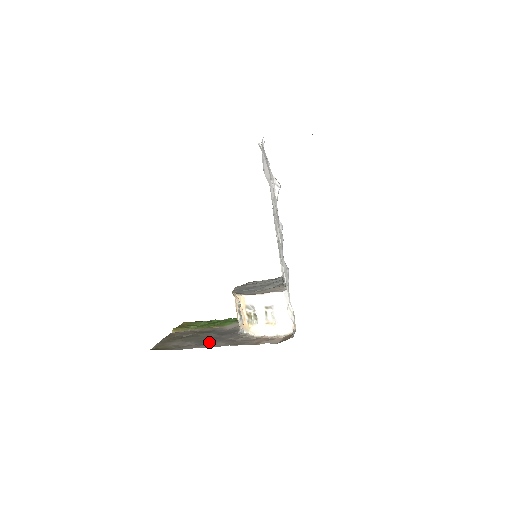
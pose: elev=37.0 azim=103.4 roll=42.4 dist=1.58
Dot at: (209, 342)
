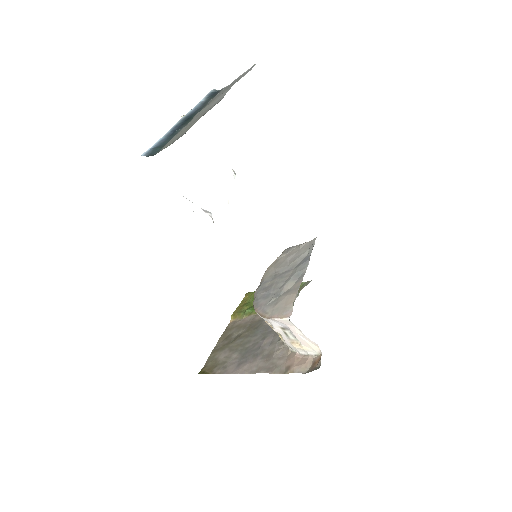
Dot at: (248, 358)
